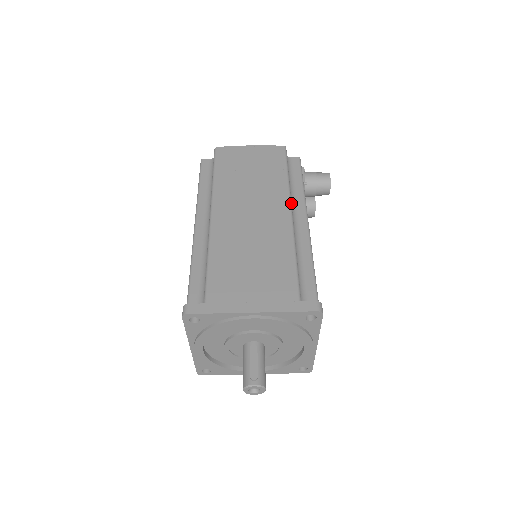
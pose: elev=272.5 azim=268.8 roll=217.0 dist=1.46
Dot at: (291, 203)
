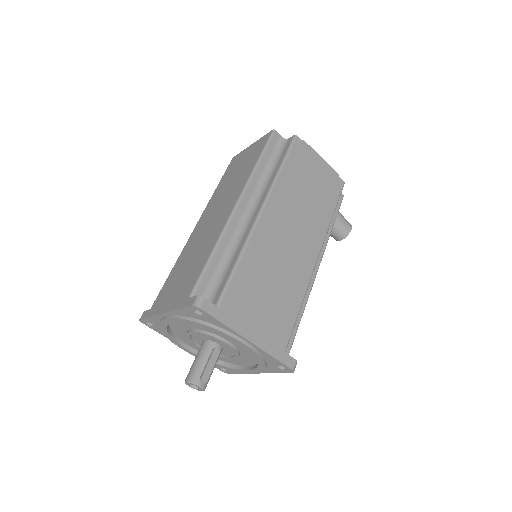
Dot at: occluded
